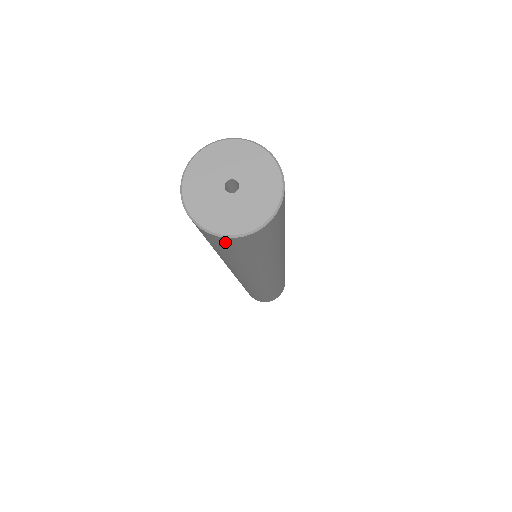
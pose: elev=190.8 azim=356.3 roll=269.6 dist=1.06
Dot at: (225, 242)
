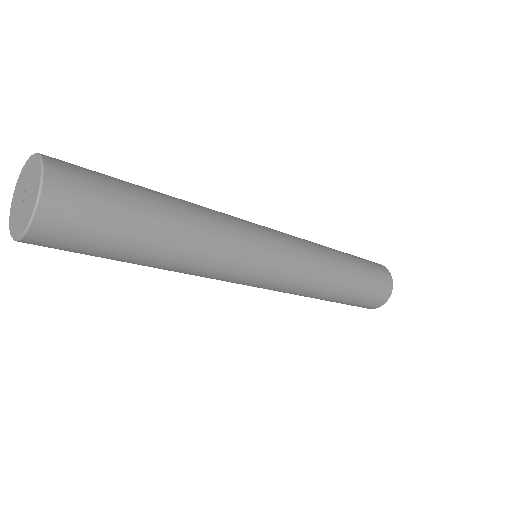
Dot at: occluded
